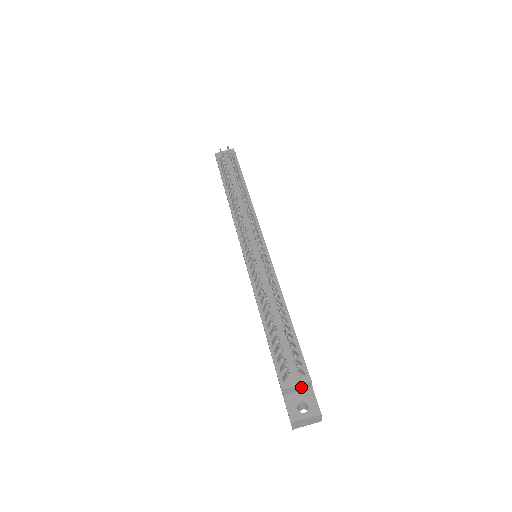
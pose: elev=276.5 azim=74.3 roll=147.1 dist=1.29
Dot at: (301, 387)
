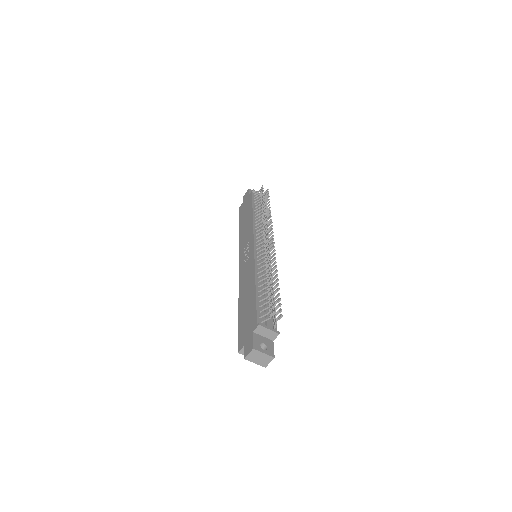
Dot at: (269, 334)
